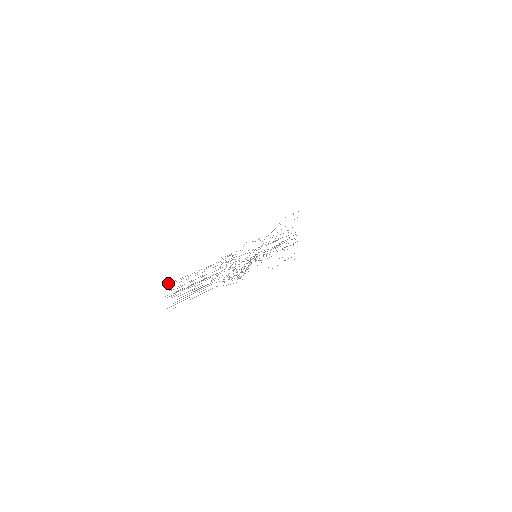
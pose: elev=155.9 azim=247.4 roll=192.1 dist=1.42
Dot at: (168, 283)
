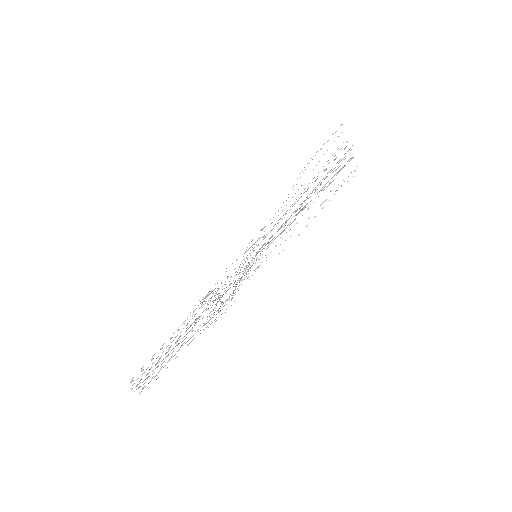
Dot at: occluded
